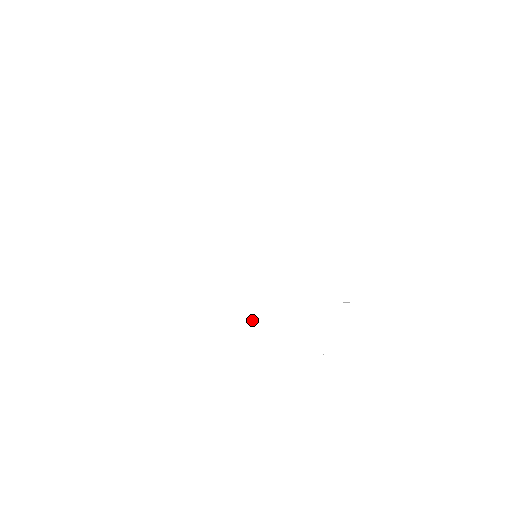
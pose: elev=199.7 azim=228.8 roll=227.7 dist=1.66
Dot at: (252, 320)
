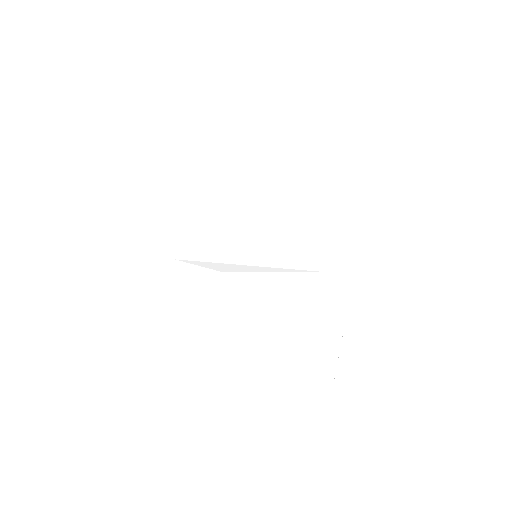
Dot at: occluded
